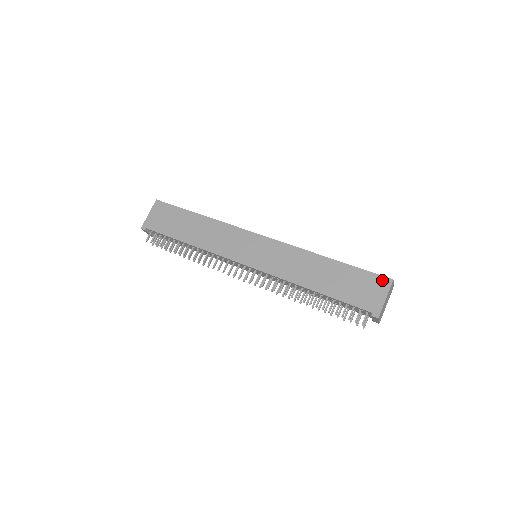
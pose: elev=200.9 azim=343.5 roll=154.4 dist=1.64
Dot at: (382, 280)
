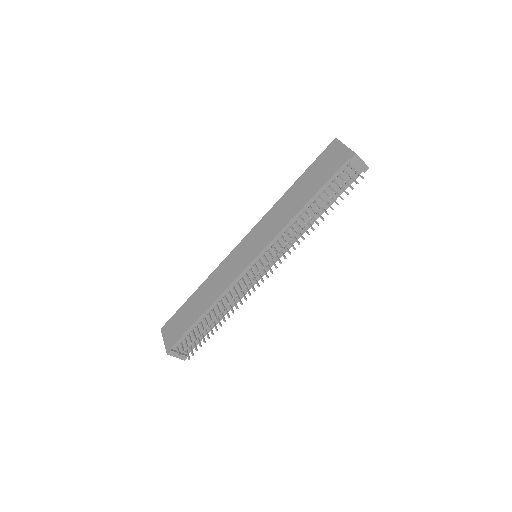
Dot at: (331, 146)
